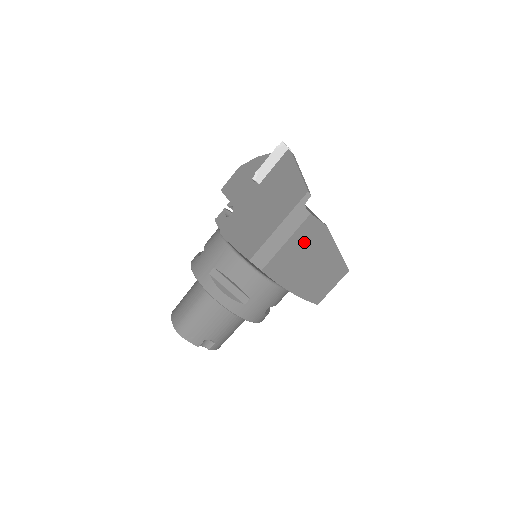
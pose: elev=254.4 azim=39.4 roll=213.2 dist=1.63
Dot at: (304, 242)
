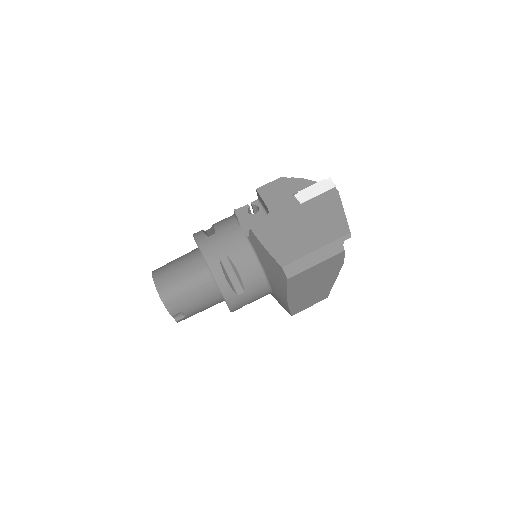
Dot at: (325, 268)
